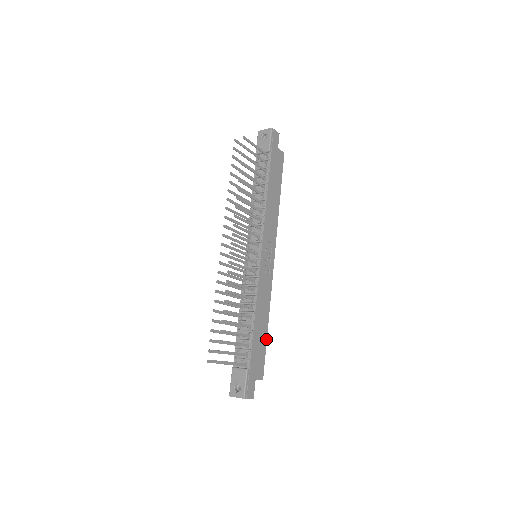
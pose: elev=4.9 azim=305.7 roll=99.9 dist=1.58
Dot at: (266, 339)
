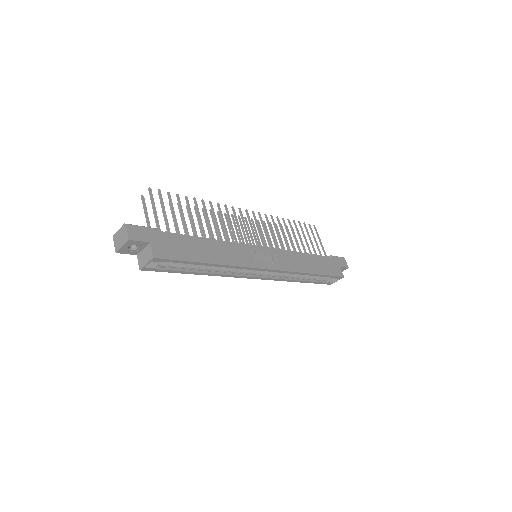
Dot at: (197, 261)
